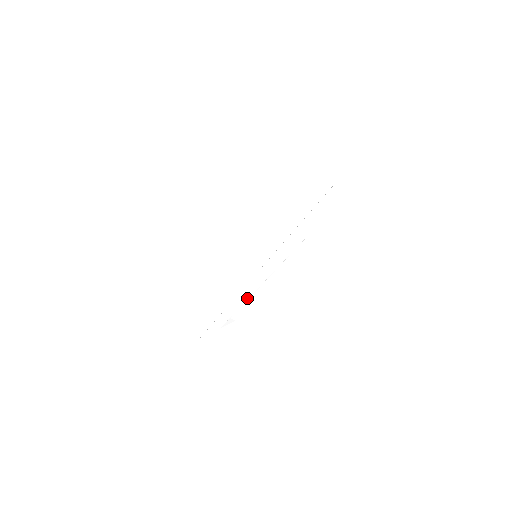
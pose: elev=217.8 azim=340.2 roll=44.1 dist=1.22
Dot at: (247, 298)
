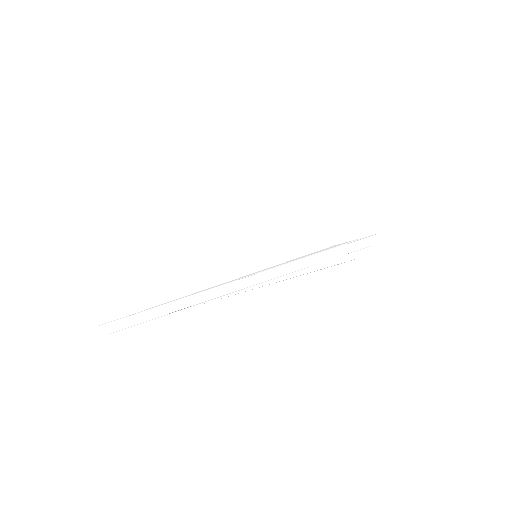
Dot at: (222, 298)
